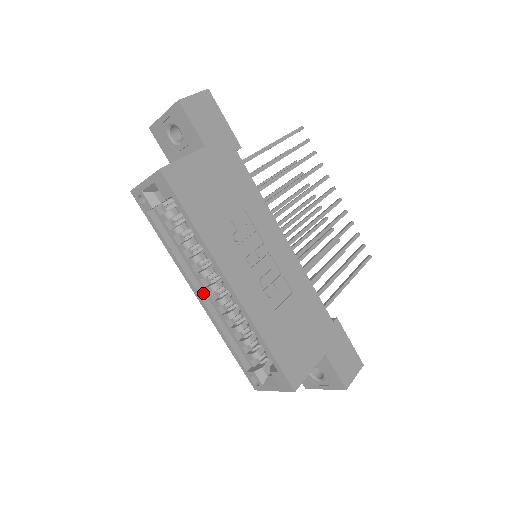
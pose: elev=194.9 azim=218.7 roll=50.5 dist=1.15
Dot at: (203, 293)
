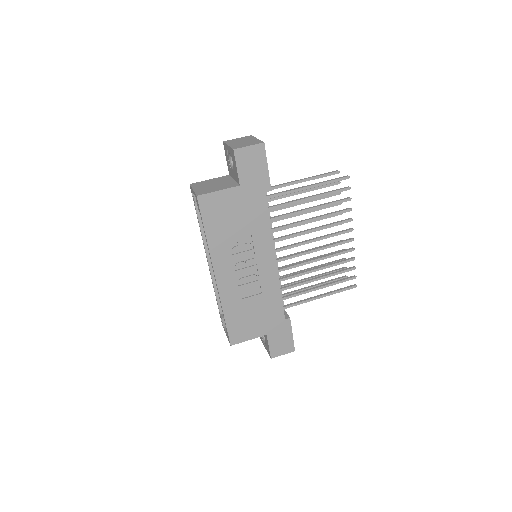
Dot at: occluded
